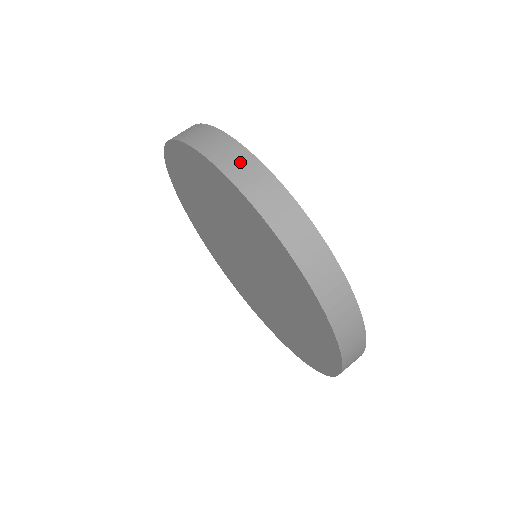
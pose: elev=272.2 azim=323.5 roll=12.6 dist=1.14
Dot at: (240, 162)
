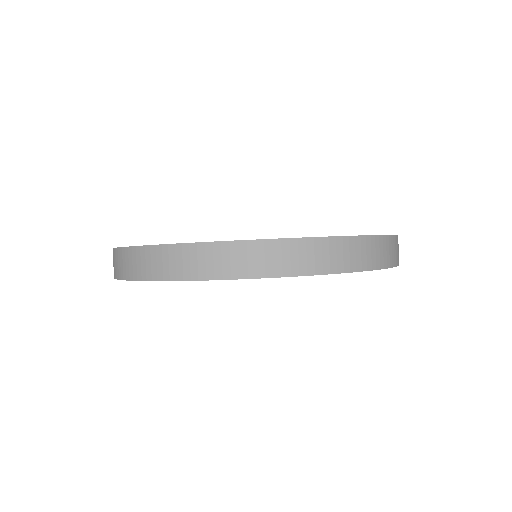
Dot at: (166, 260)
